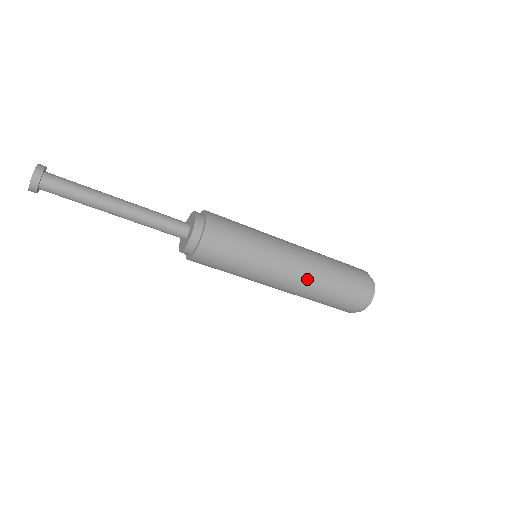
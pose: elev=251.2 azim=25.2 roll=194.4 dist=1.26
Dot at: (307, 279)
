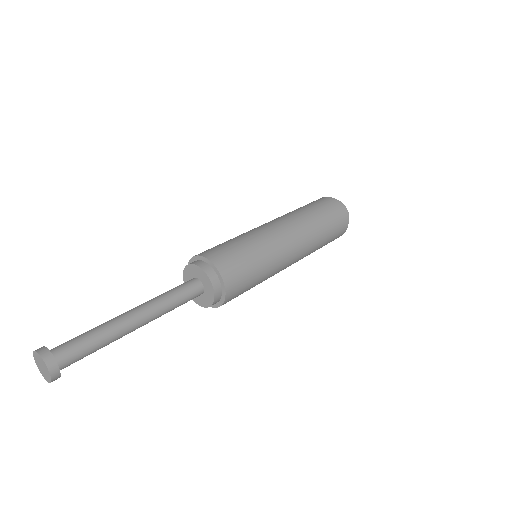
Dot at: occluded
